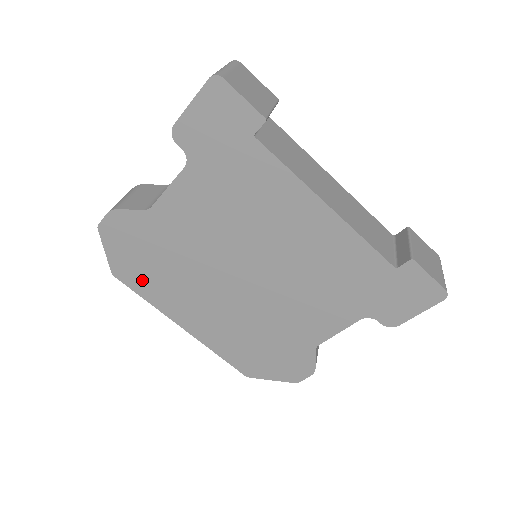
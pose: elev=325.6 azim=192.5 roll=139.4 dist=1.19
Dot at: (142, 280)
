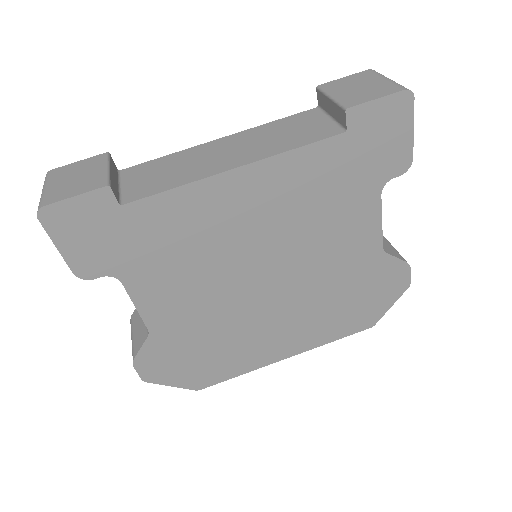
Dot at: (217, 370)
